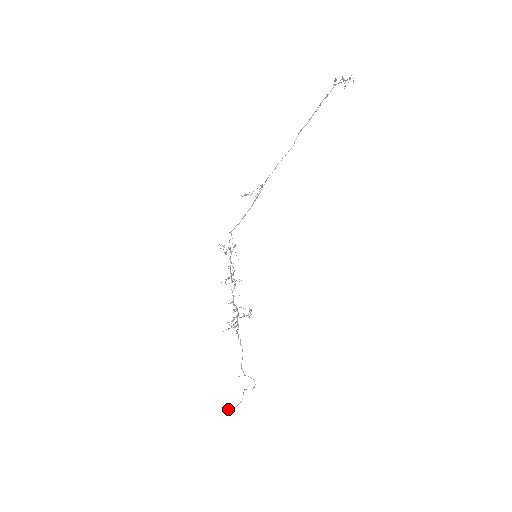
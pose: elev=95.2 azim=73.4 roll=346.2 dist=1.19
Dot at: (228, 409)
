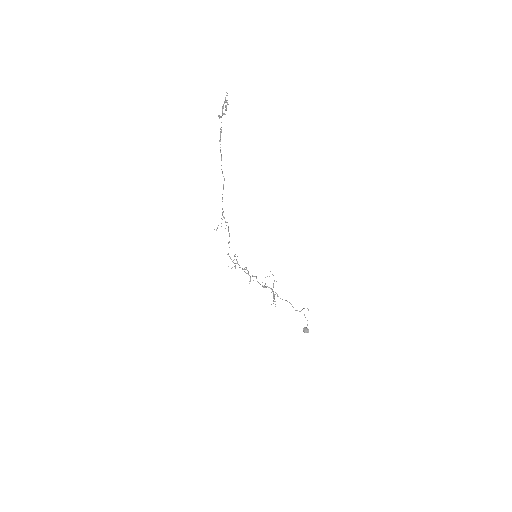
Dot at: (305, 332)
